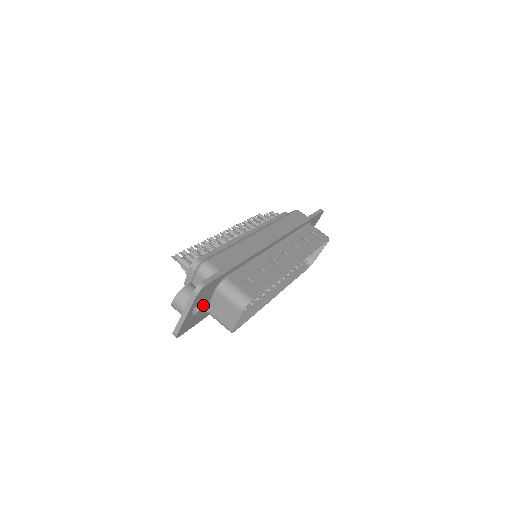
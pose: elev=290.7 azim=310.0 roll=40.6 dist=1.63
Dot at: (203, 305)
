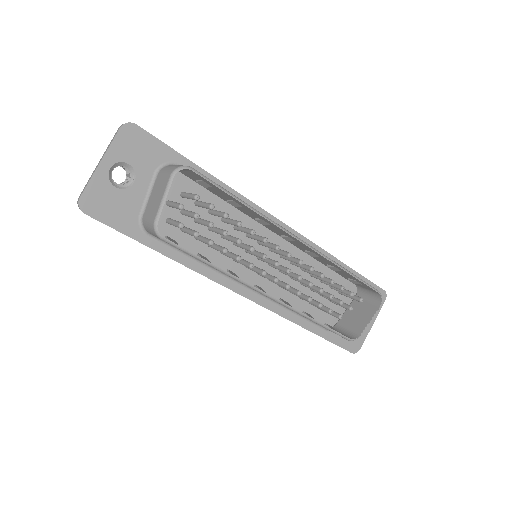
Dot at: (134, 187)
